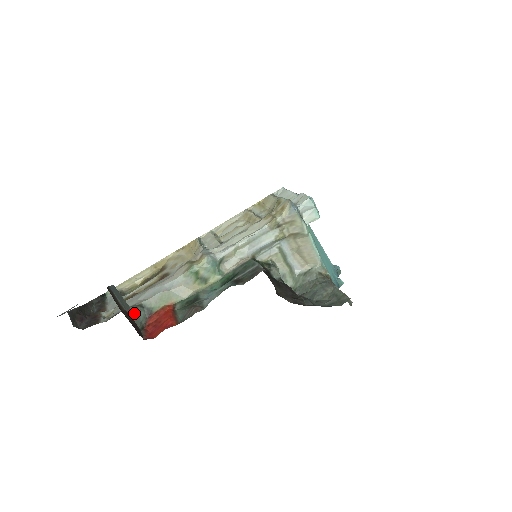
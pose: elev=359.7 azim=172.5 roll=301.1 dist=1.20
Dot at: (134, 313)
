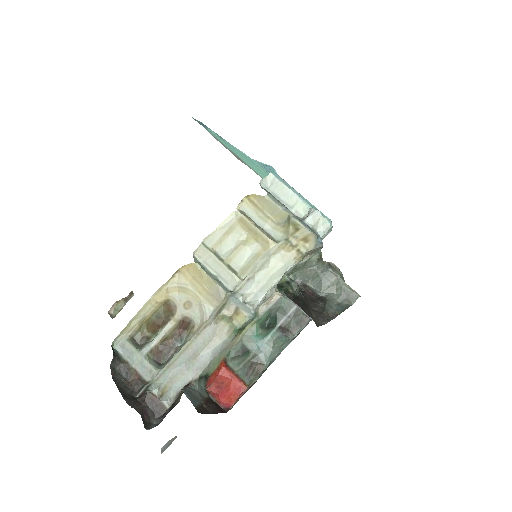
Dot at: (199, 390)
